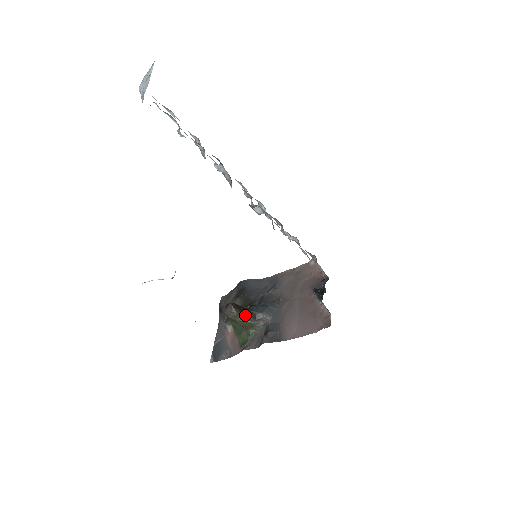
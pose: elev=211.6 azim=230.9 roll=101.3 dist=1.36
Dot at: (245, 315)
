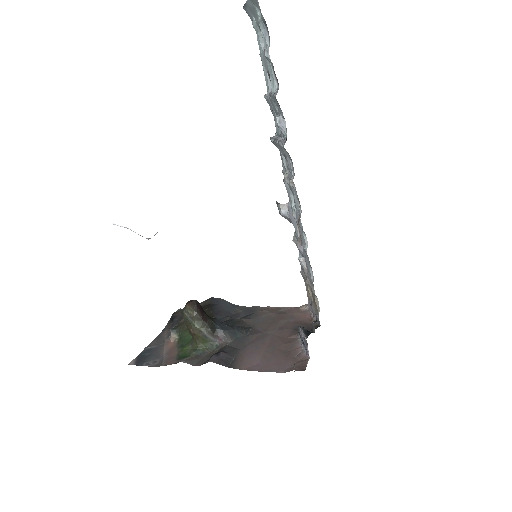
Dot at: (204, 322)
